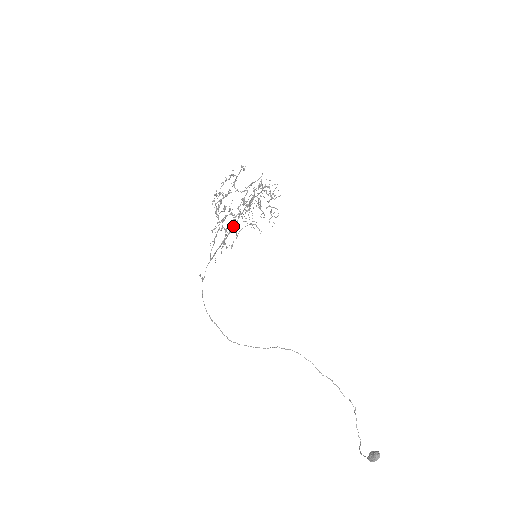
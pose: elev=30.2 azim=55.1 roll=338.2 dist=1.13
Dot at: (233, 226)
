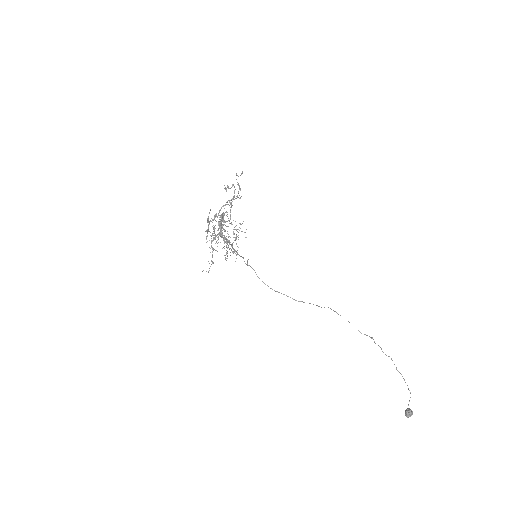
Dot at: (226, 240)
